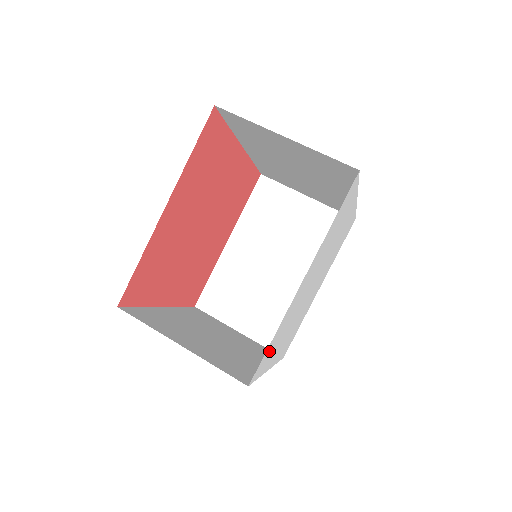
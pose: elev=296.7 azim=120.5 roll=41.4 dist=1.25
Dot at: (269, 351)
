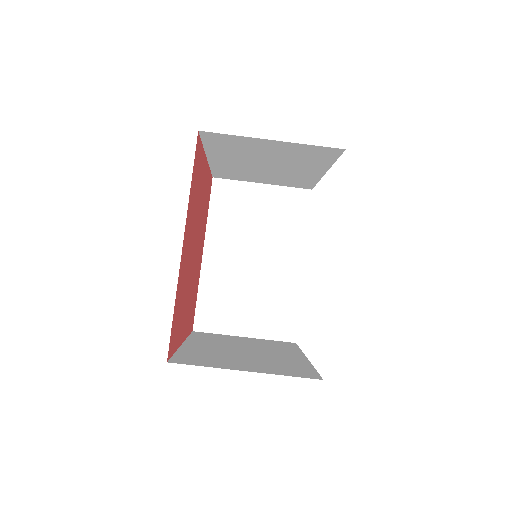
Dot at: occluded
